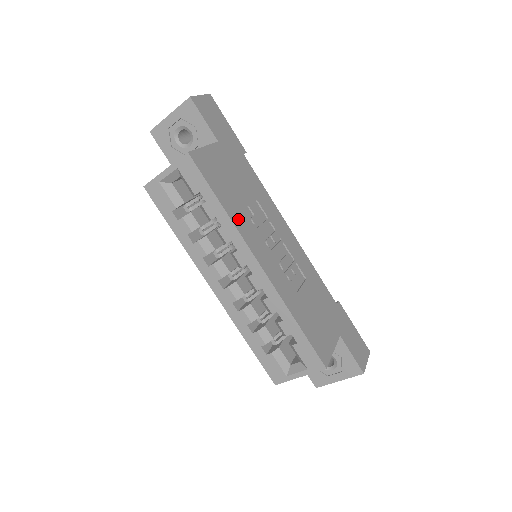
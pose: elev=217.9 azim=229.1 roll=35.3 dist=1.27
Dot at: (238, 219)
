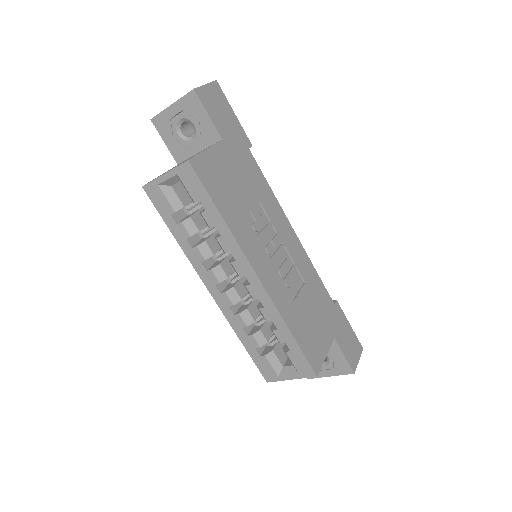
Dot at: (238, 229)
